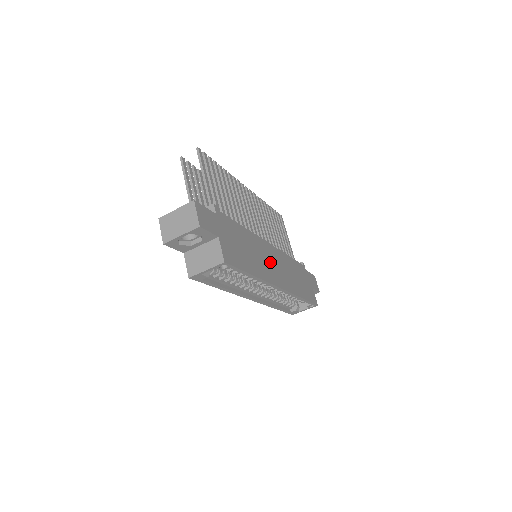
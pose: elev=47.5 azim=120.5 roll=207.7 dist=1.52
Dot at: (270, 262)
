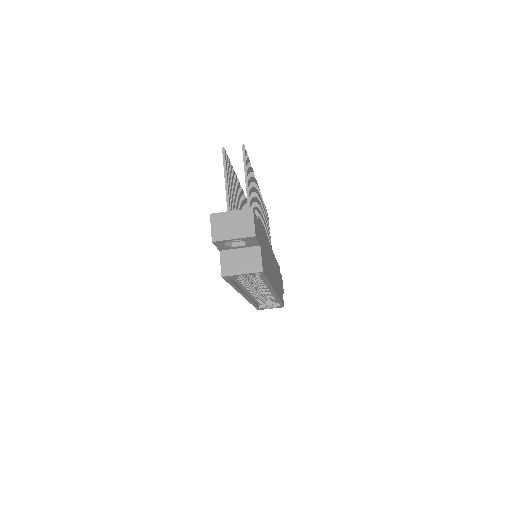
Dot at: (272, 267)
